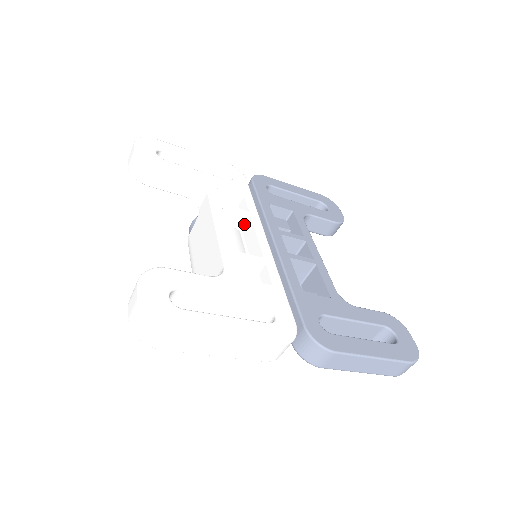
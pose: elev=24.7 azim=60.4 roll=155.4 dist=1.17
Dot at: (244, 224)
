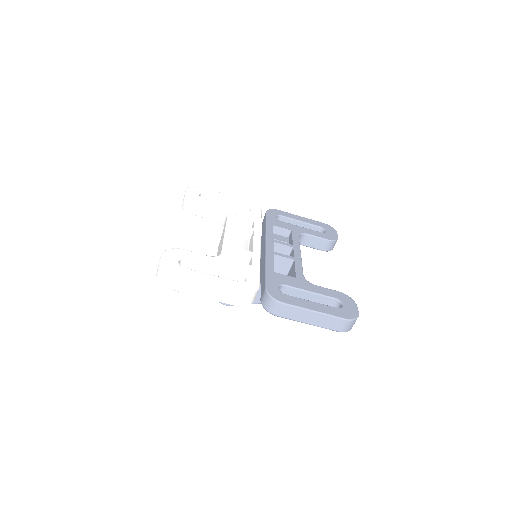
Dot at: (251, 236)
